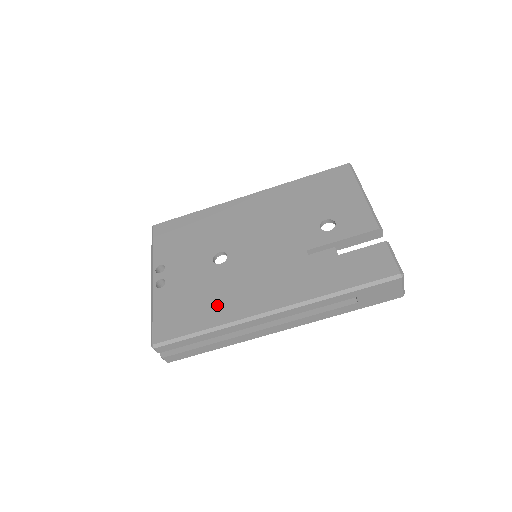
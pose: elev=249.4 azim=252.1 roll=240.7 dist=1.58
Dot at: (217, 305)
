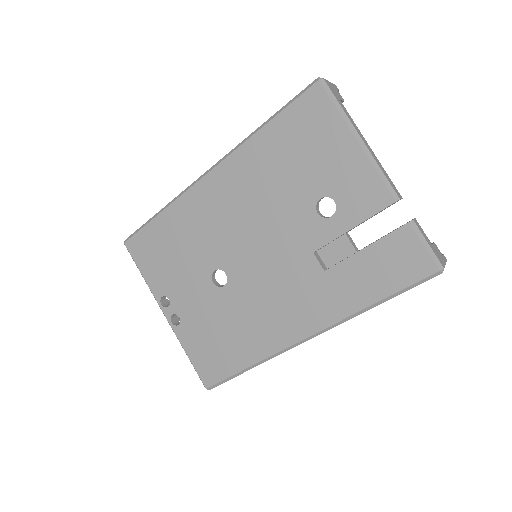
Dot at: (245, 340)
